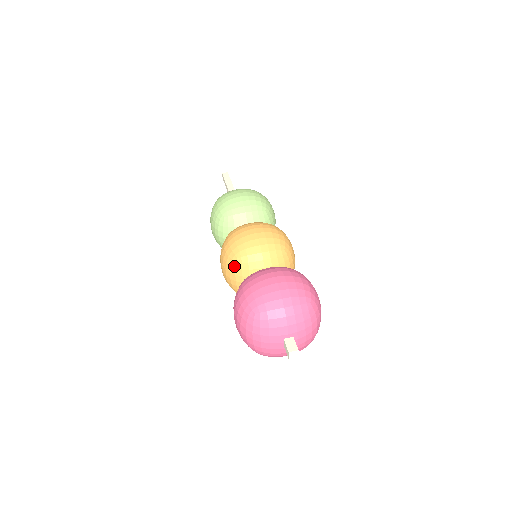
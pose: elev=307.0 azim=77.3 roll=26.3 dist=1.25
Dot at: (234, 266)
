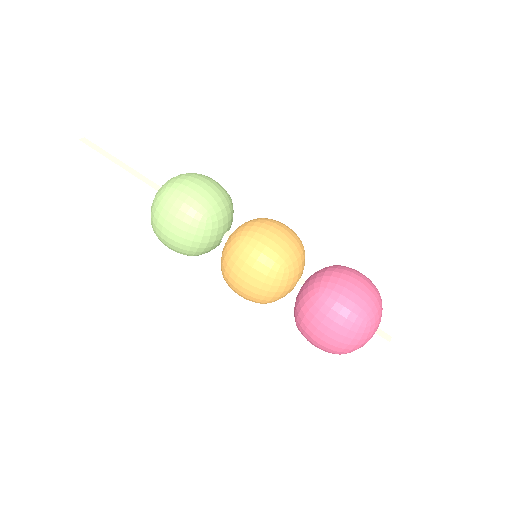
Dot at: (280, 278)
